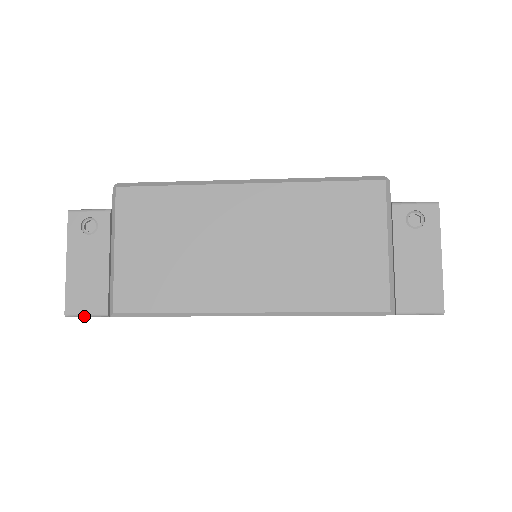
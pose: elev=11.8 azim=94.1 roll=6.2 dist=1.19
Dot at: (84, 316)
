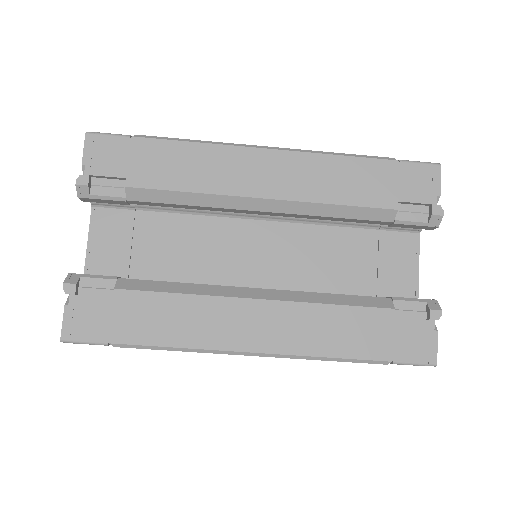
Dot at: (105, 134)
